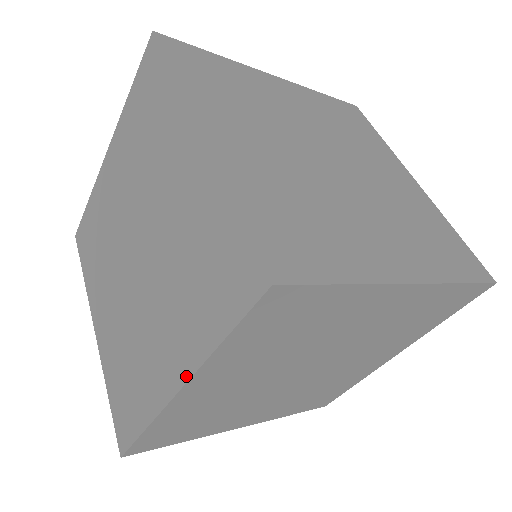
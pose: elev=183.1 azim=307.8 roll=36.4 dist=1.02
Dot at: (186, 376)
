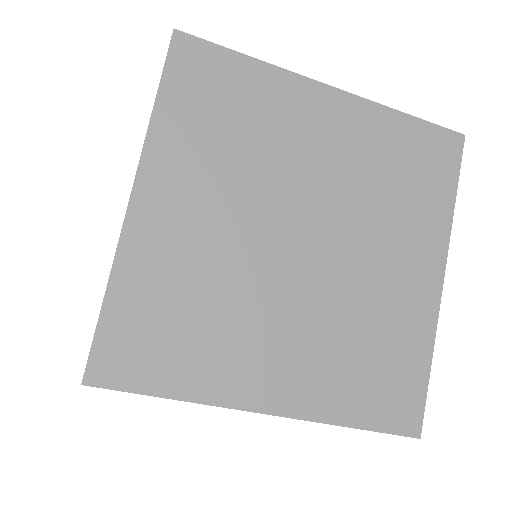
Dot at: (136, 172)
